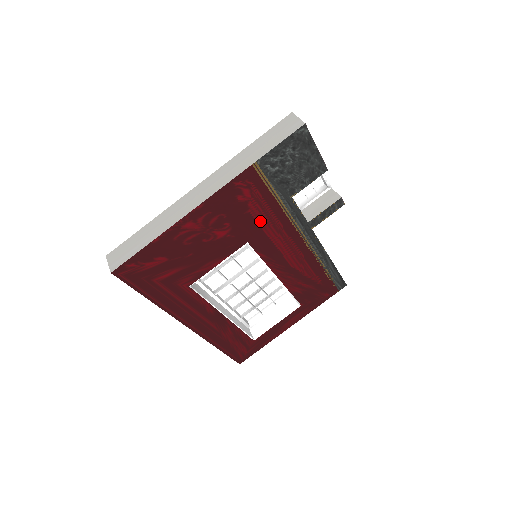
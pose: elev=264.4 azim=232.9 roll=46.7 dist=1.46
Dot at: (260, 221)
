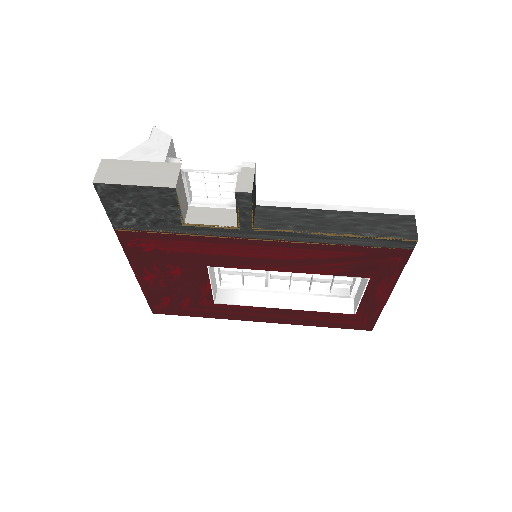
Dot at: (190, 251)
